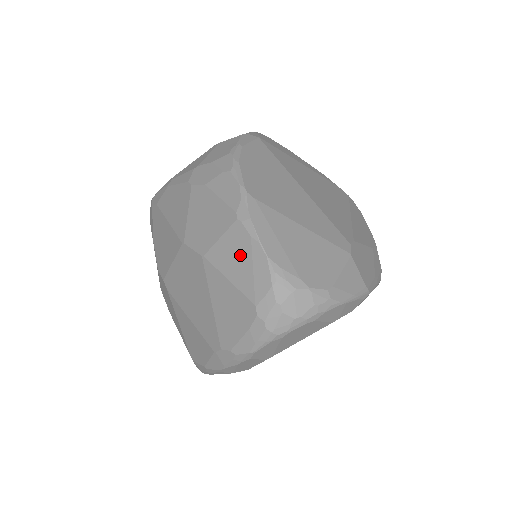
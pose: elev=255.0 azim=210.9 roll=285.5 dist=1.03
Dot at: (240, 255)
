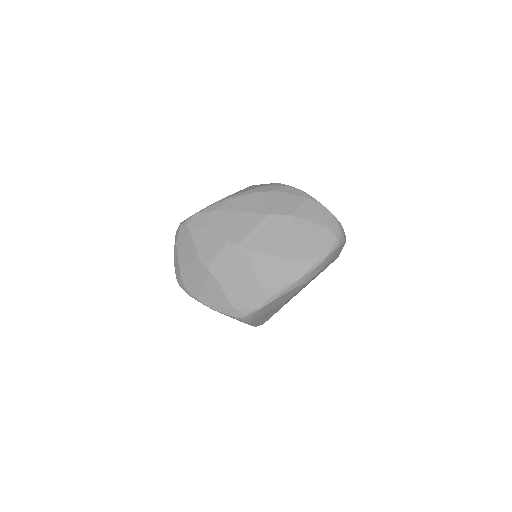
Dot at: (315, 211)
